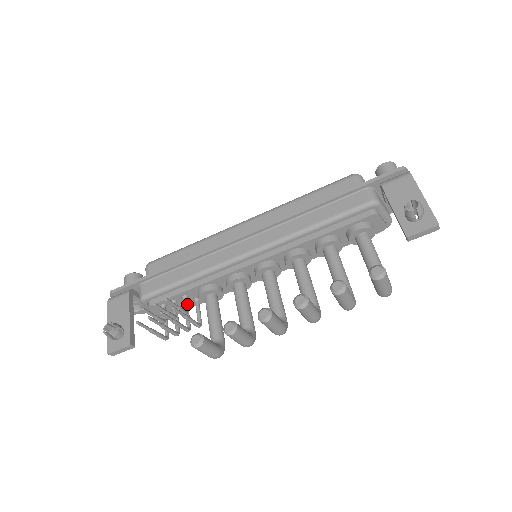
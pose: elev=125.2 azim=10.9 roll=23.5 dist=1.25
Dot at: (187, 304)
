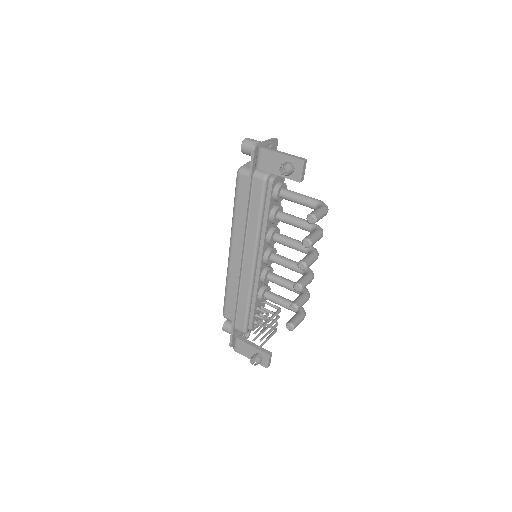
Dot at: (263, 310)
